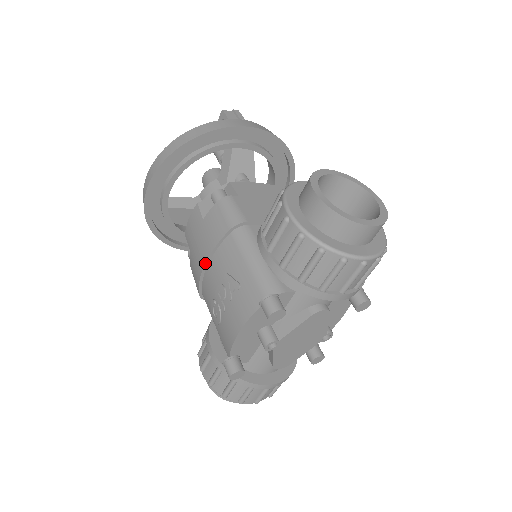
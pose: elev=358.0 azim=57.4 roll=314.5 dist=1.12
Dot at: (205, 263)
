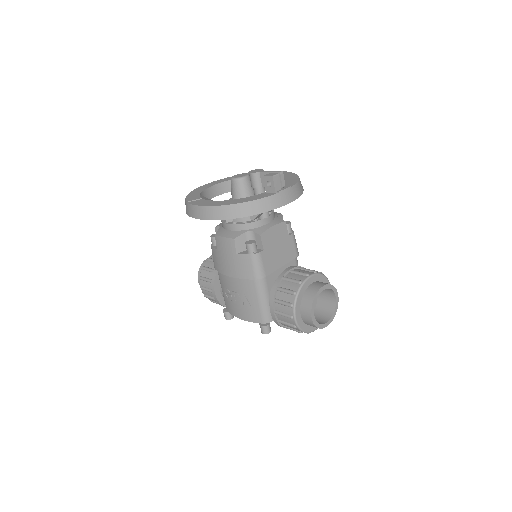
Dot at: (230, 277)
